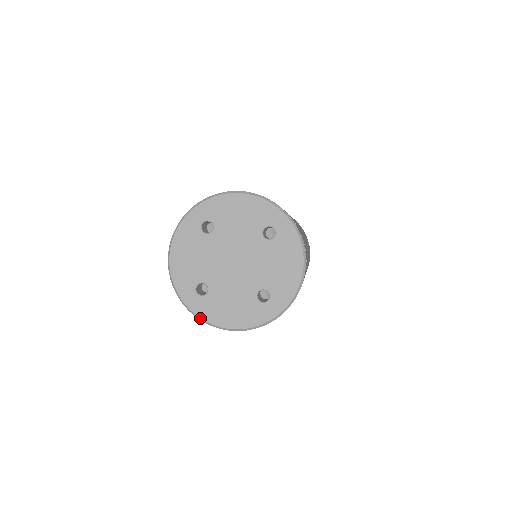
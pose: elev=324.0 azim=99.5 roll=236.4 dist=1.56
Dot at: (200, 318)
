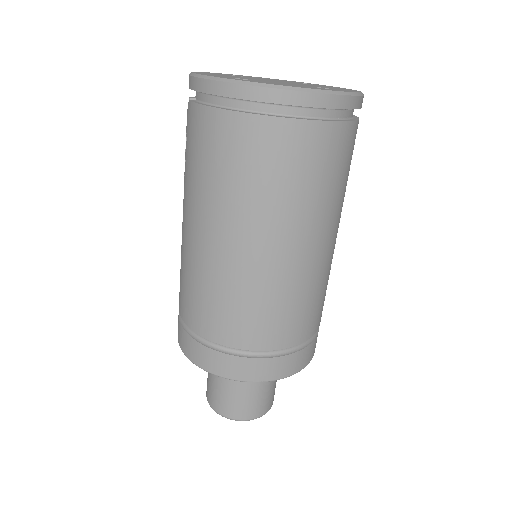
Dot at: (246, 81)
